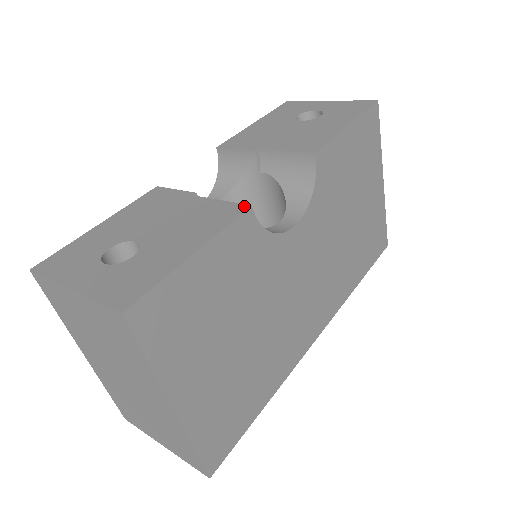
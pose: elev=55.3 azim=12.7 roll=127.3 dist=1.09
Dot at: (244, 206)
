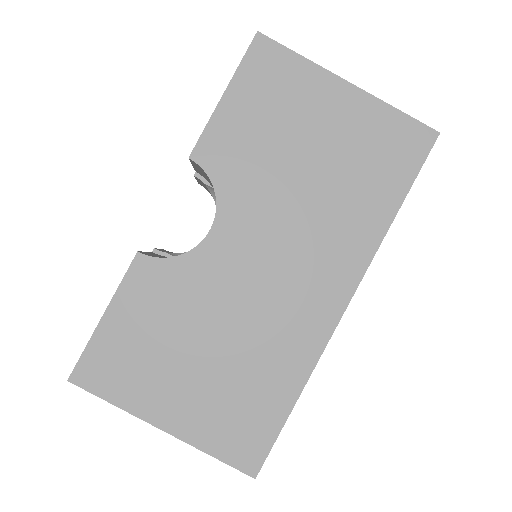
Dot at: (137, 254)
